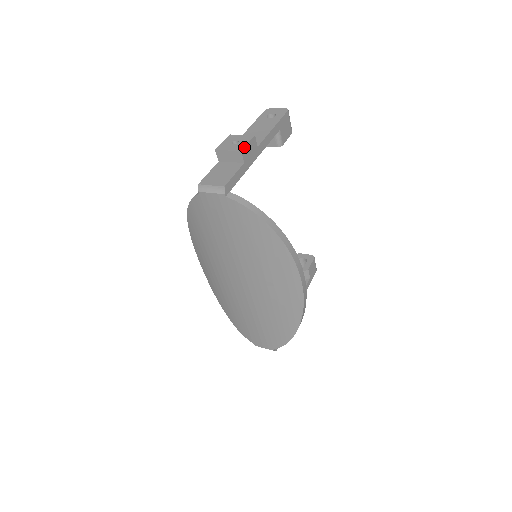
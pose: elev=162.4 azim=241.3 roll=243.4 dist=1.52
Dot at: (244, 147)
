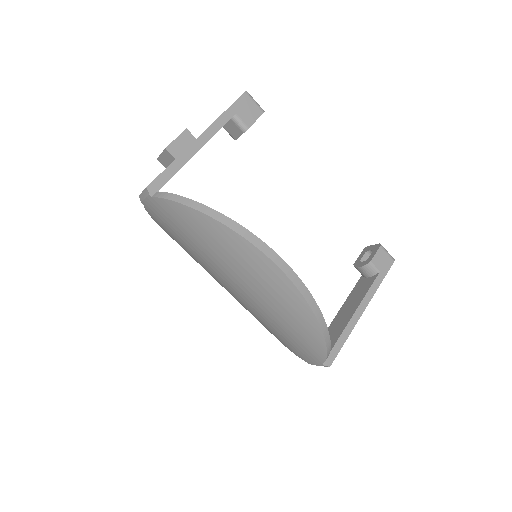
Dot at: (170, 143)
